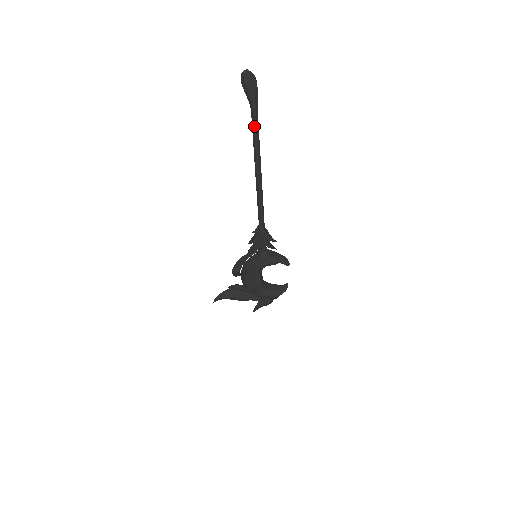
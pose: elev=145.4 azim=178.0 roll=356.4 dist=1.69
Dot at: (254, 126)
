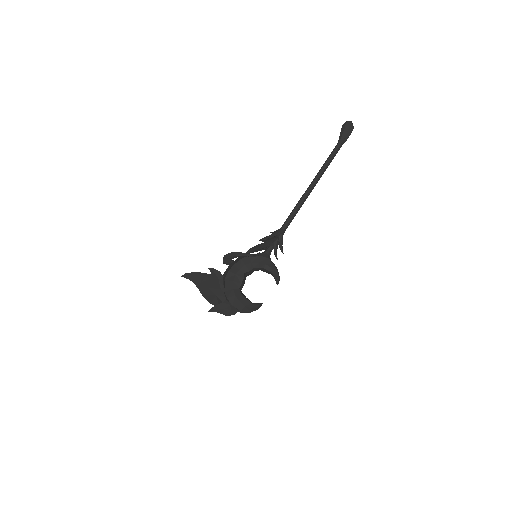
Dot at: (332, 154)
